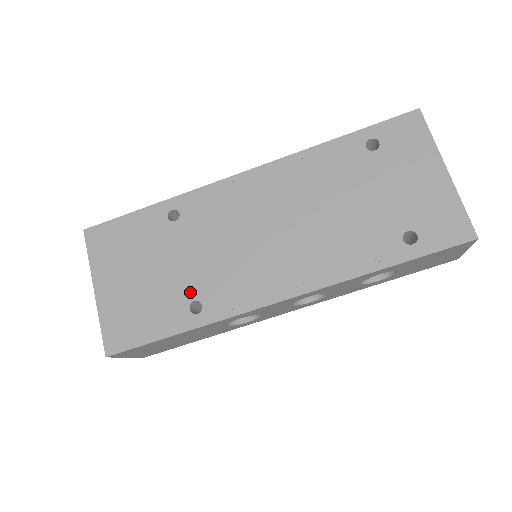
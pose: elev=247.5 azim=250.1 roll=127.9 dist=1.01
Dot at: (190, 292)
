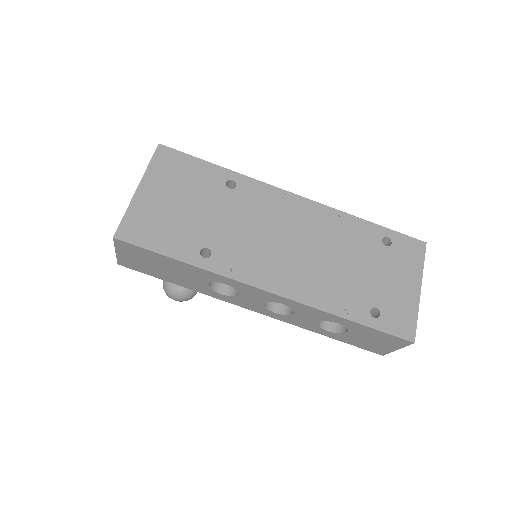
Dot at: (209, 240)
